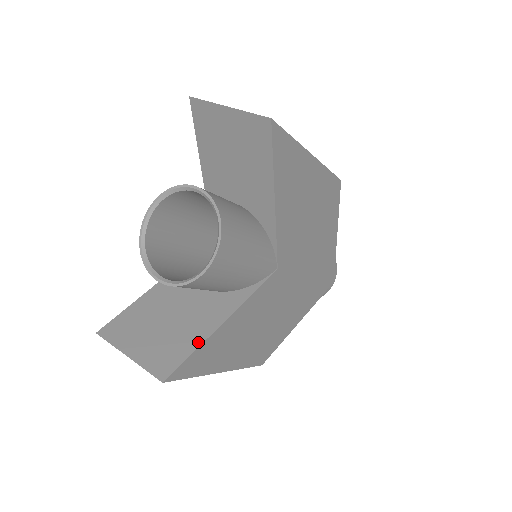
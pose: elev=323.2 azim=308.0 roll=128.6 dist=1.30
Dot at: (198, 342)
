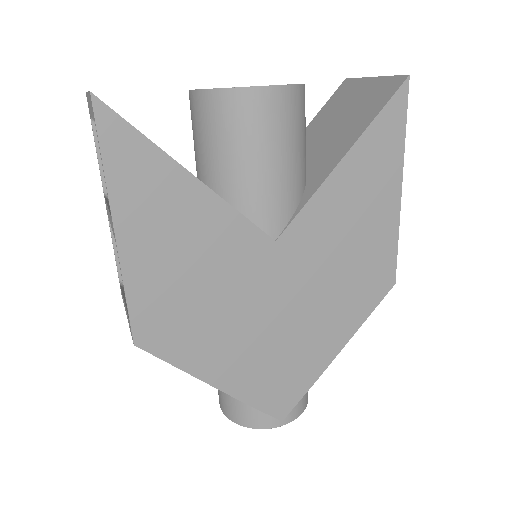
Dot at: occluded
